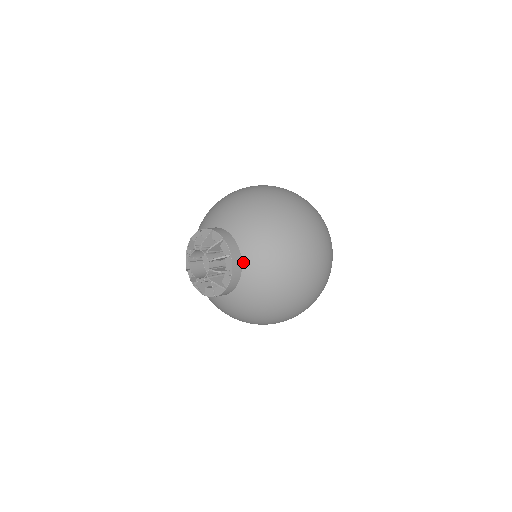
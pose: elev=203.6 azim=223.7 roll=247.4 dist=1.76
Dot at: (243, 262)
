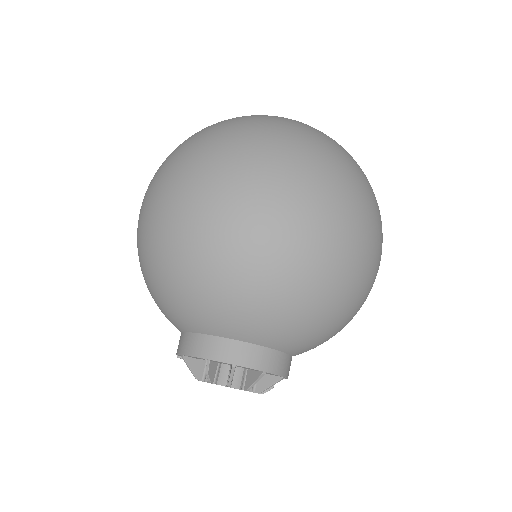
Dot at: (293, 355)
